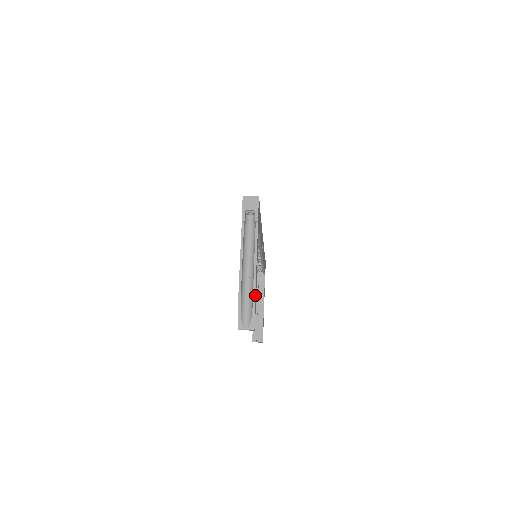
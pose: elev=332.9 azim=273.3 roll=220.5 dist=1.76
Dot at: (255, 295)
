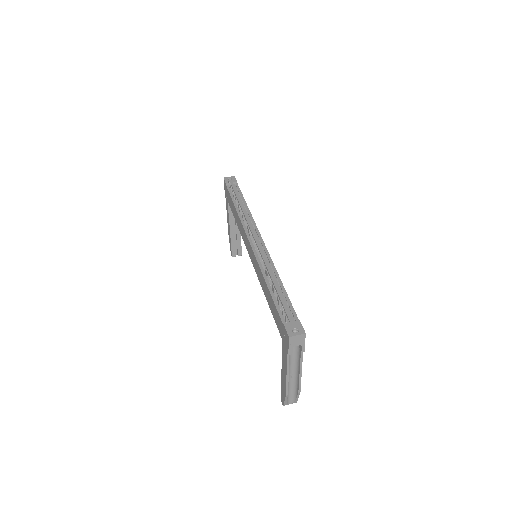
Dot at: (299, 390)
